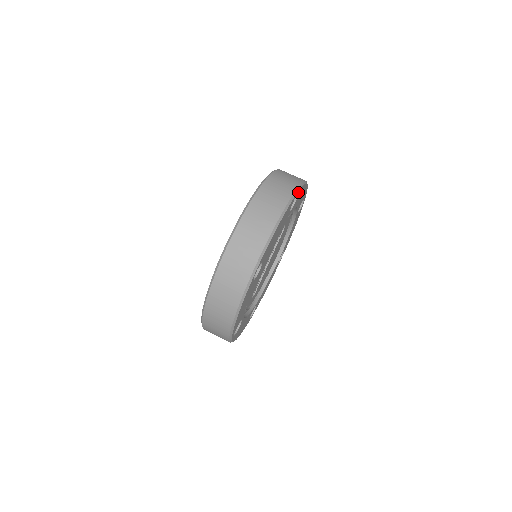
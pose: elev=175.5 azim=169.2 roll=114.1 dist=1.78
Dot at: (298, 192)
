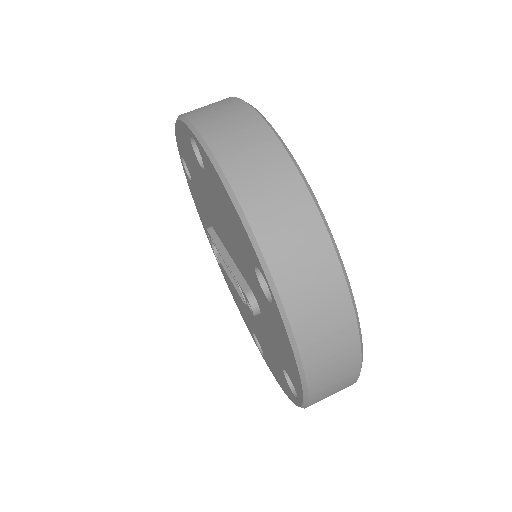
Dot at: occluded
